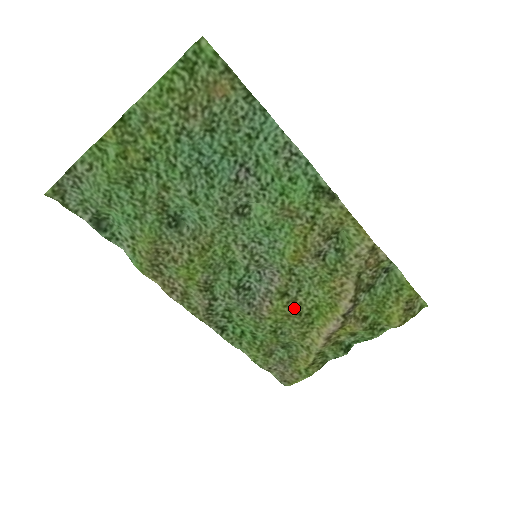
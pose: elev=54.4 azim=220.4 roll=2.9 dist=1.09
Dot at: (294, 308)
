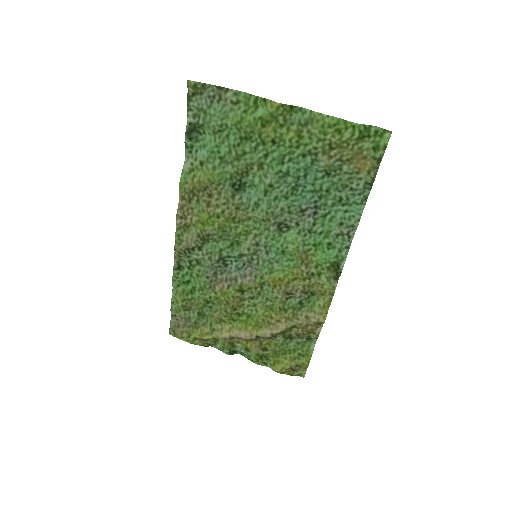
Dot at: (236, 303)
